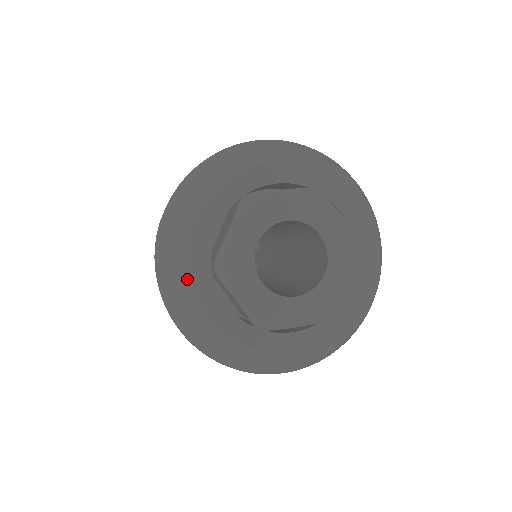
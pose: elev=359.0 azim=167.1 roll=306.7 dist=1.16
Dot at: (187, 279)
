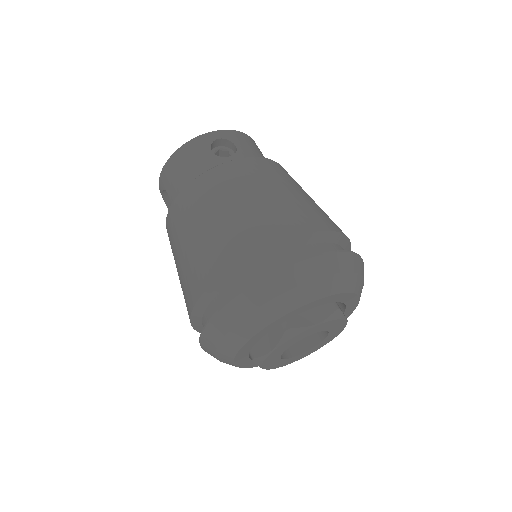
Dot at: occluded
